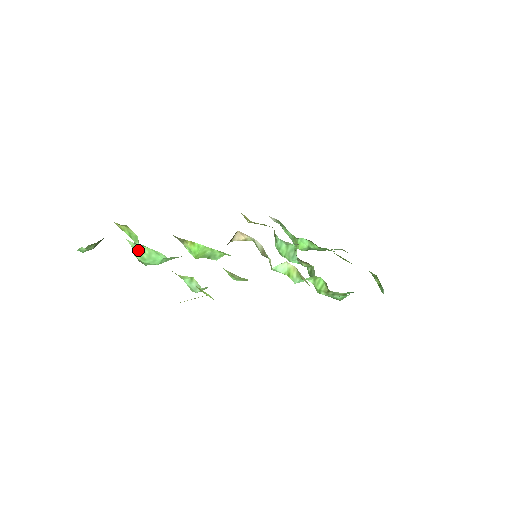
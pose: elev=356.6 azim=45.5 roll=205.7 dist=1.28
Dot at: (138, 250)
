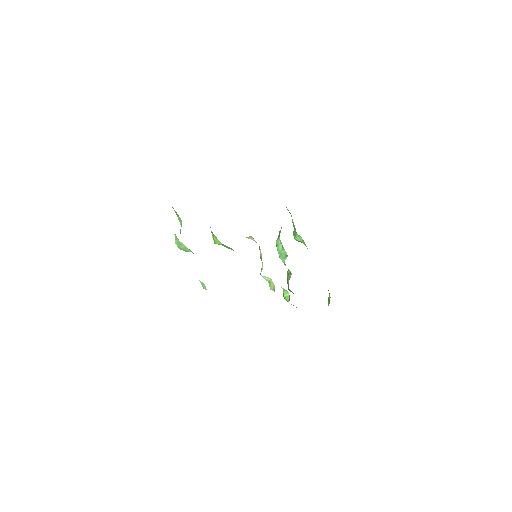
Dot at: (178, 242)
